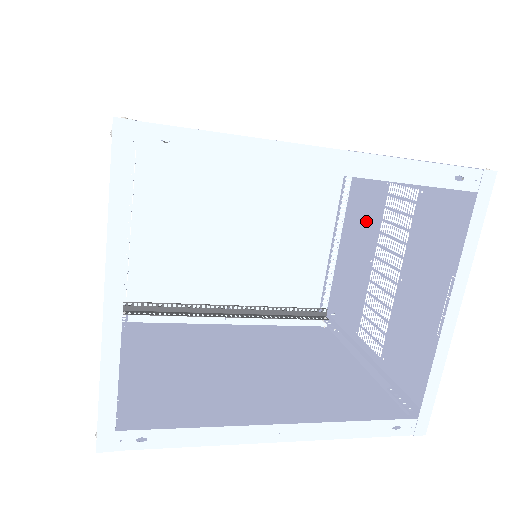
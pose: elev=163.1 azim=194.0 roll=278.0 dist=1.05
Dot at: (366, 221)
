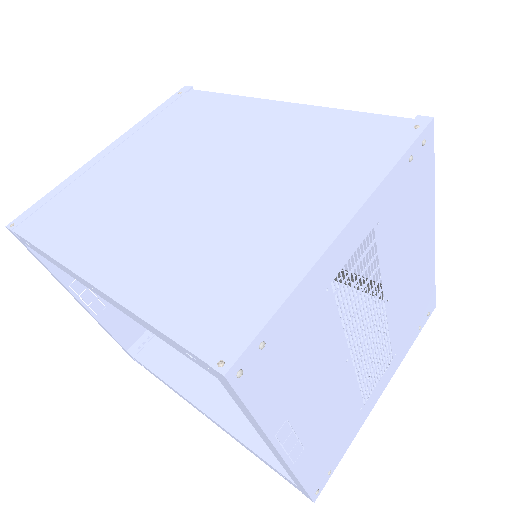
Dot at: (401, 243)
